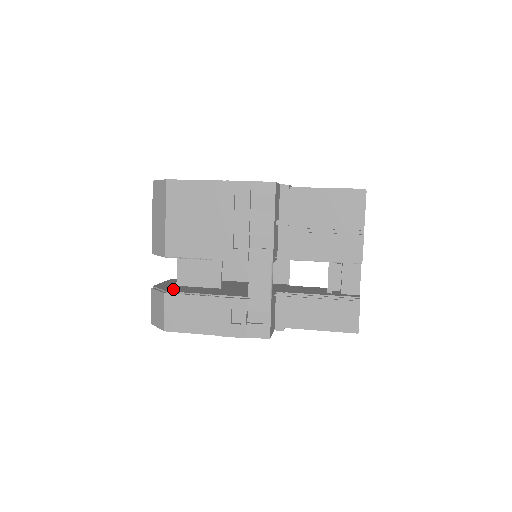
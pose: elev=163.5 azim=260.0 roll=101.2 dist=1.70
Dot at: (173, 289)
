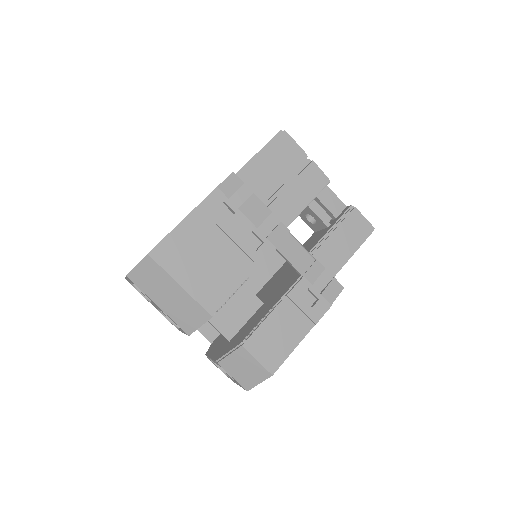
Dot at: (238, 340)
